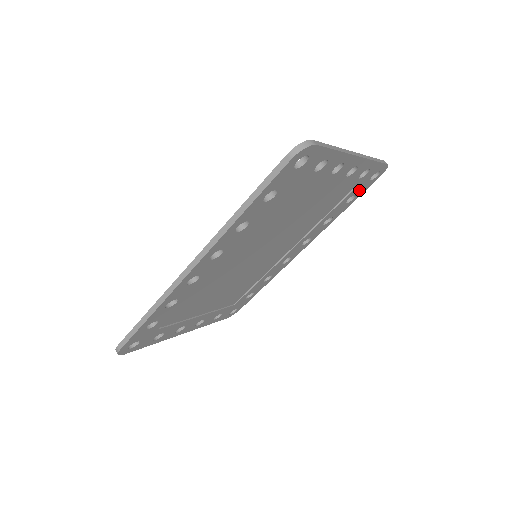
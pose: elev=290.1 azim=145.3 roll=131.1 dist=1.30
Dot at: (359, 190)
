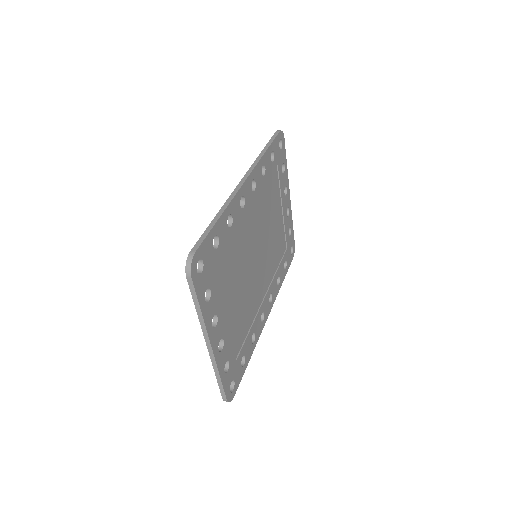
Dot at: (287, 258)
